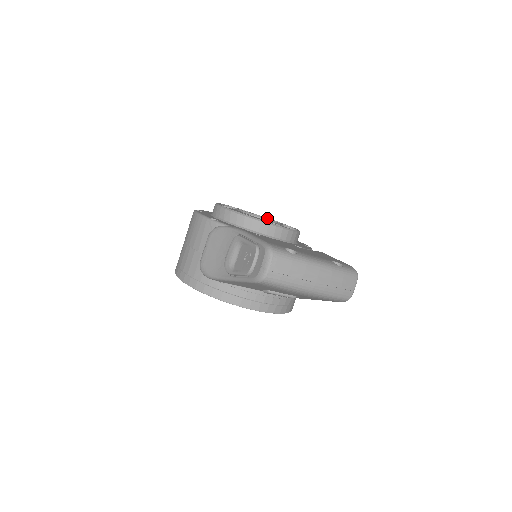
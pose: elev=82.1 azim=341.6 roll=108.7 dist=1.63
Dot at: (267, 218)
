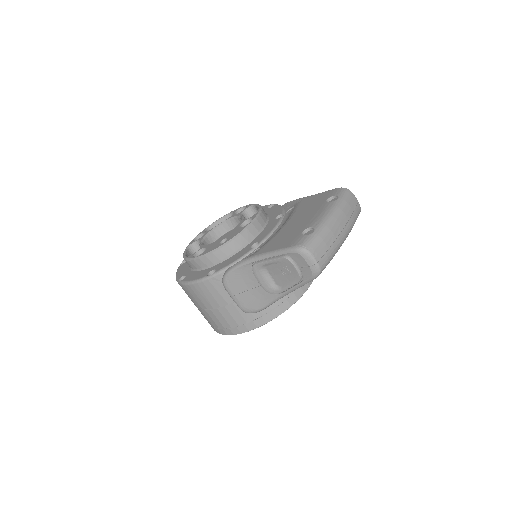
Dot at: (216, 221)
